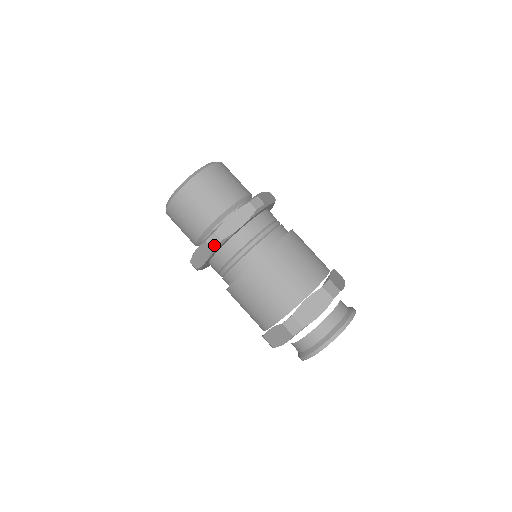
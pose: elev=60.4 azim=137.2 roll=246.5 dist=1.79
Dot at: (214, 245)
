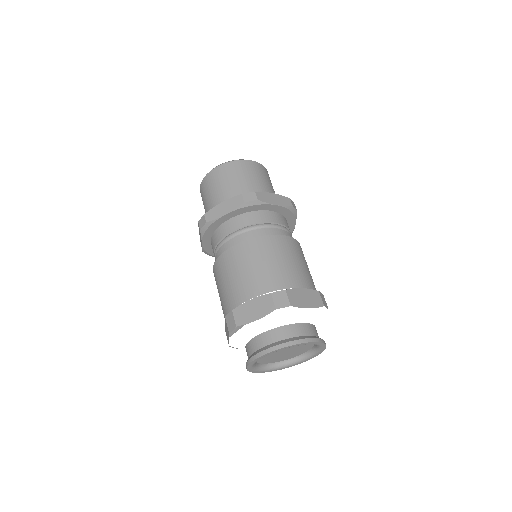
Dot at: (202, 226)
